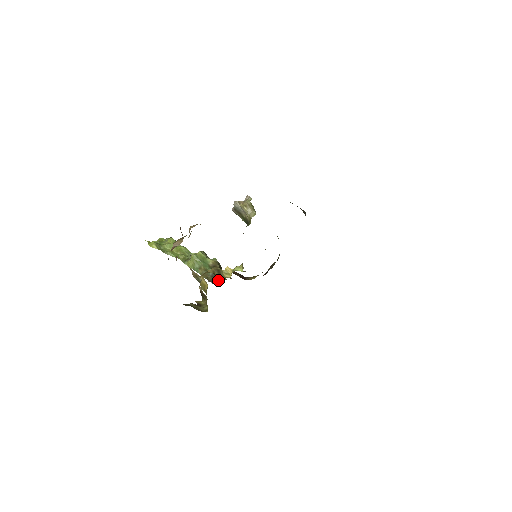
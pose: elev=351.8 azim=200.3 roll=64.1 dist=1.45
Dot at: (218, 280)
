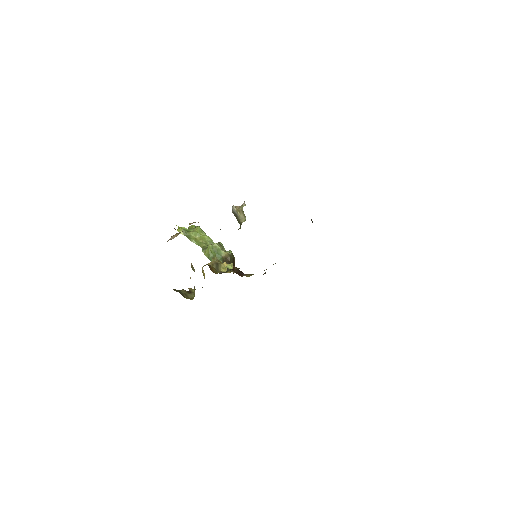
Dot at: occluded
